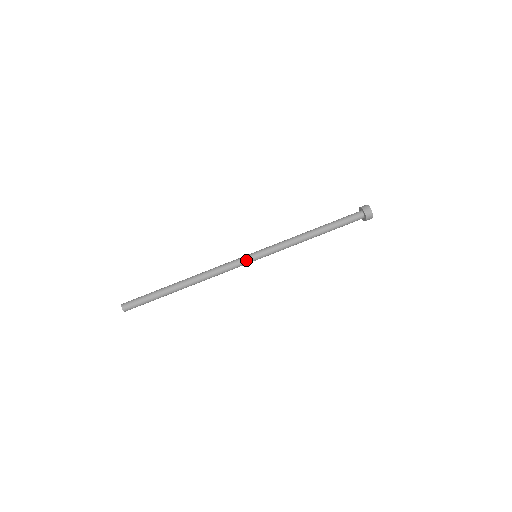
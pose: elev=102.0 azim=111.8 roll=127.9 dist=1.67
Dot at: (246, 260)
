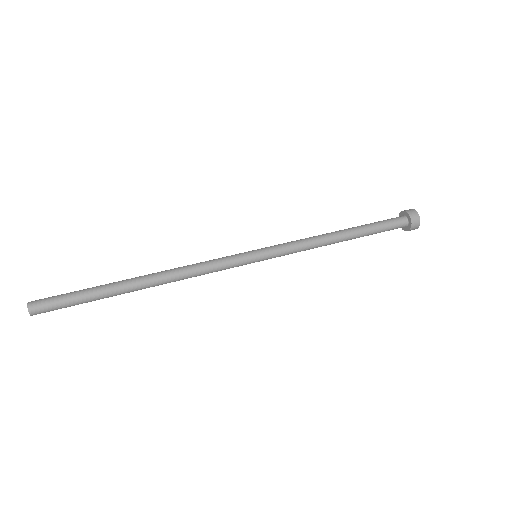
Dot at: (242, 260)
